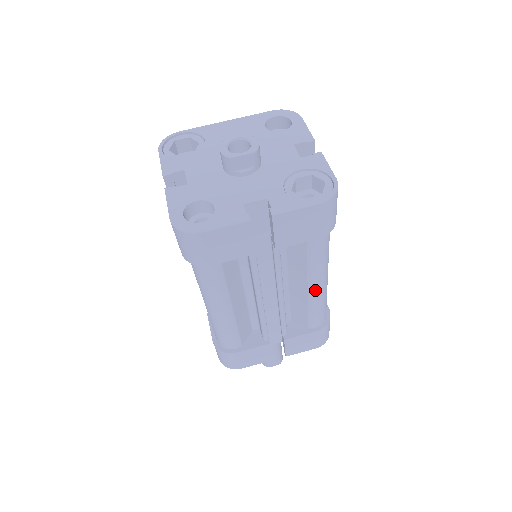
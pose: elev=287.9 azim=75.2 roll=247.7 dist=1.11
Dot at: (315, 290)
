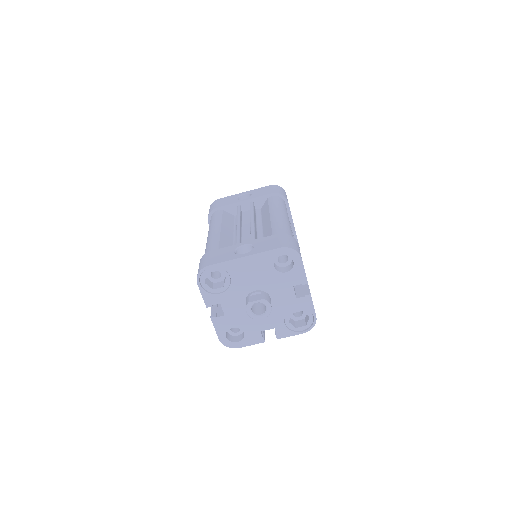
Dot at: occluded
